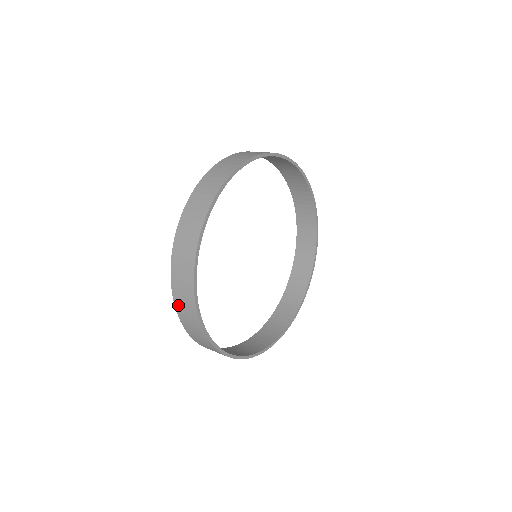
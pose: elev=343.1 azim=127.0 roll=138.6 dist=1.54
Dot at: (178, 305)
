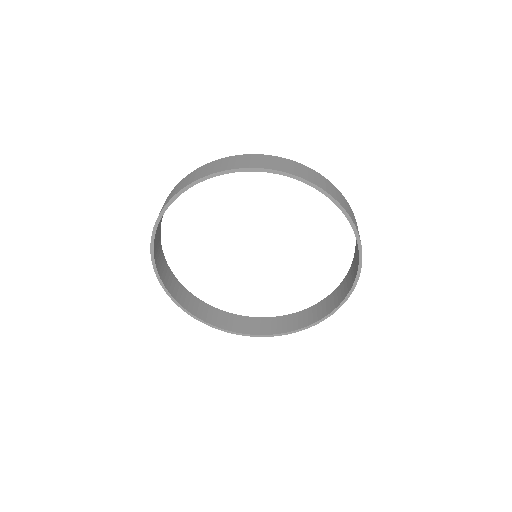
Dot at: occluded
